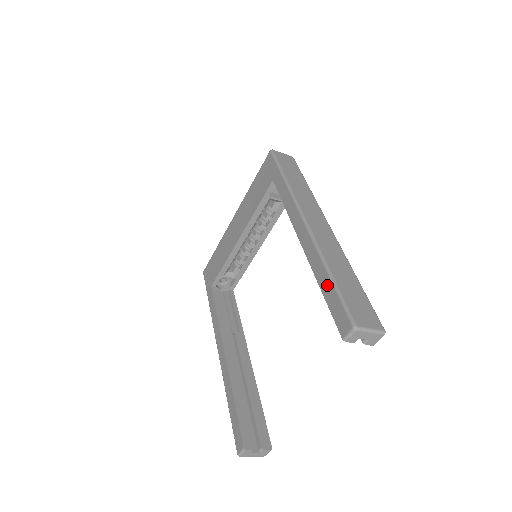
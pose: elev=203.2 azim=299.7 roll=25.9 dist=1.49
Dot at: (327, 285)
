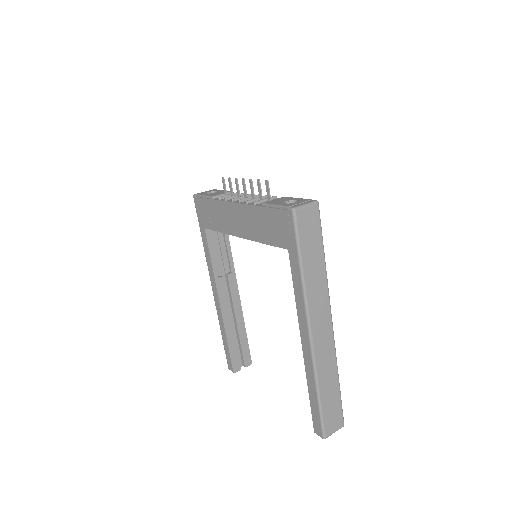
Dot at: (314, 399)
